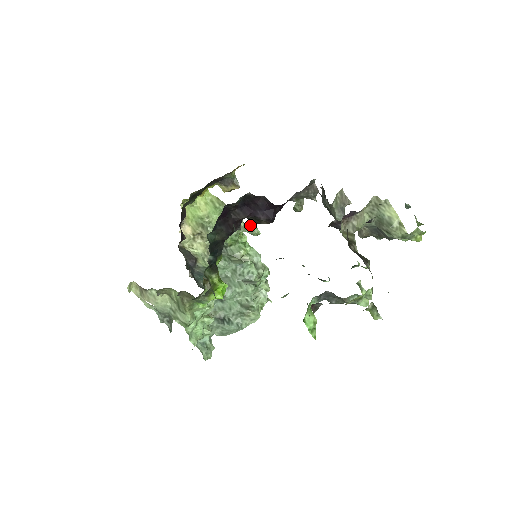
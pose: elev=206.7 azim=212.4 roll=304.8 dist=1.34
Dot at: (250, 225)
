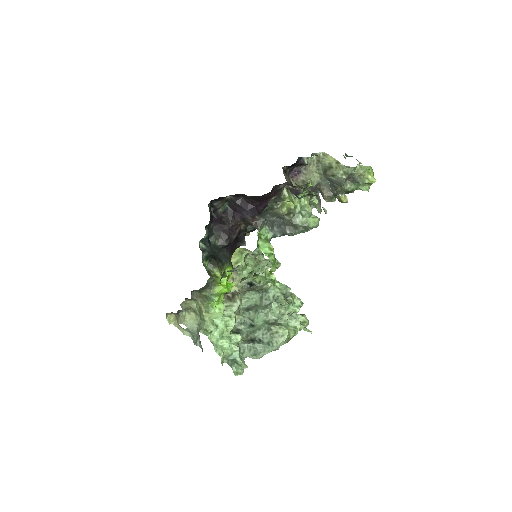
Dot at: occluded
